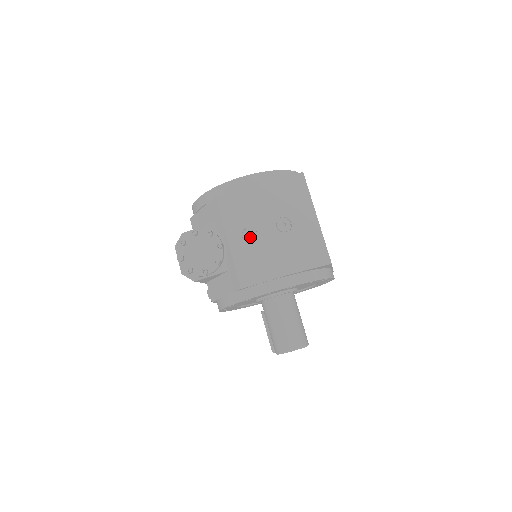
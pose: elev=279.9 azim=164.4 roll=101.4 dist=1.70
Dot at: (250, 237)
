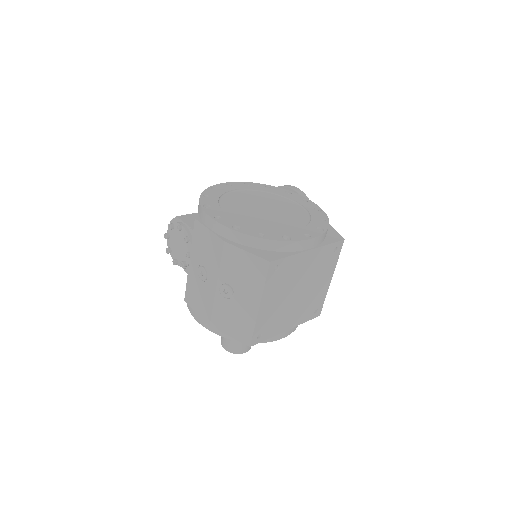
Dot at: (201, 275)
